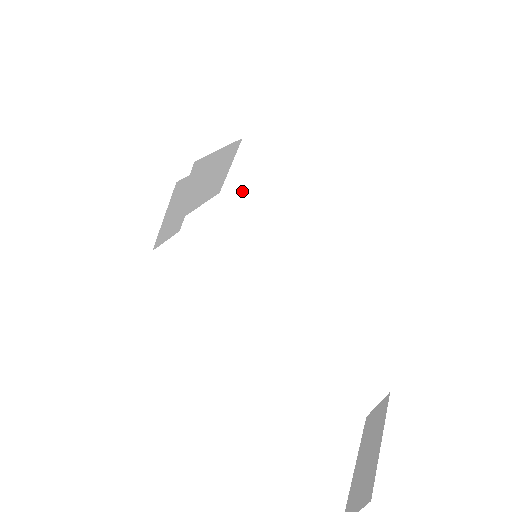
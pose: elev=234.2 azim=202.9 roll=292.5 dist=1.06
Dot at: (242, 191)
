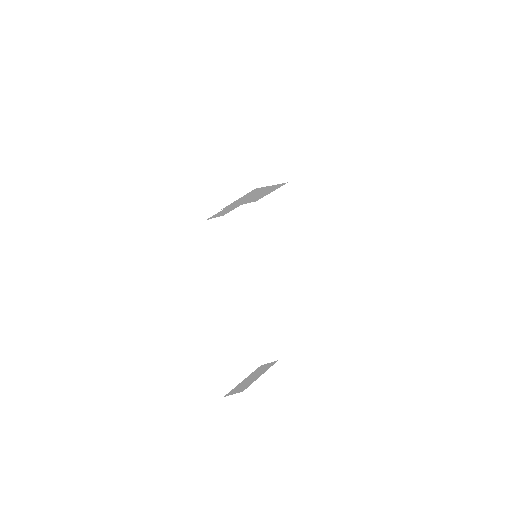
Dot at: (269, 209)
